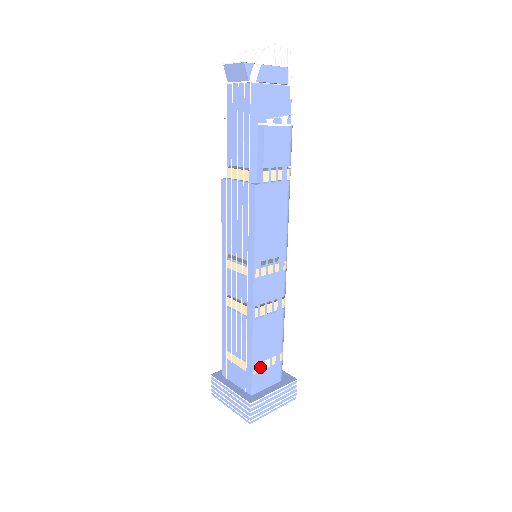
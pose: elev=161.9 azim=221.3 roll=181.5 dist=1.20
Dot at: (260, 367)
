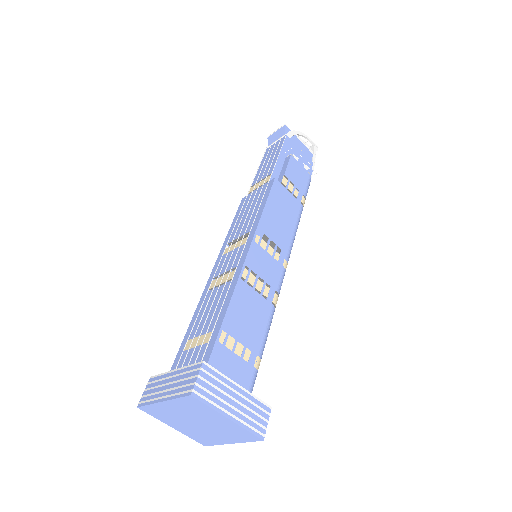
Dot at: (229, 343)
